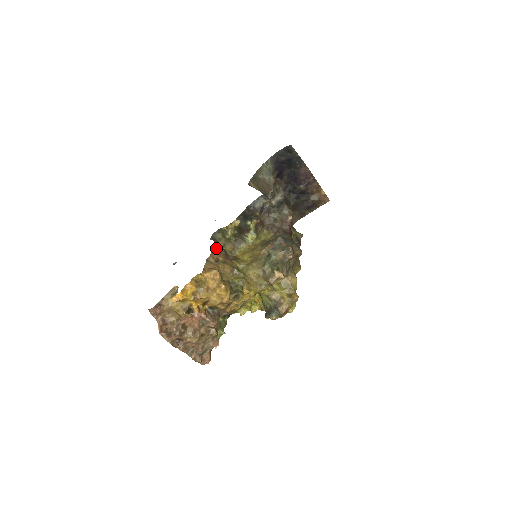
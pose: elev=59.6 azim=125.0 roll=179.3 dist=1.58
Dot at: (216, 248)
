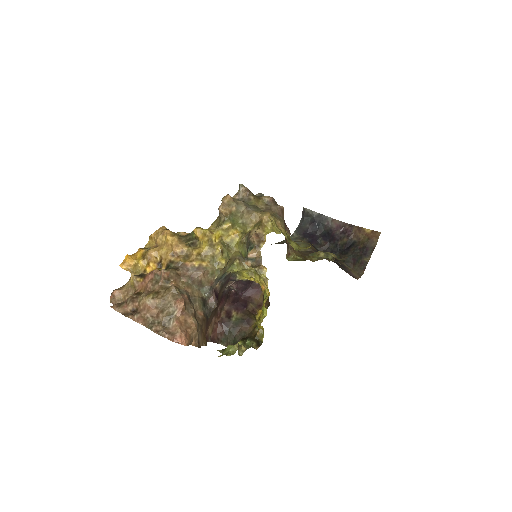
Dot at: occluded
